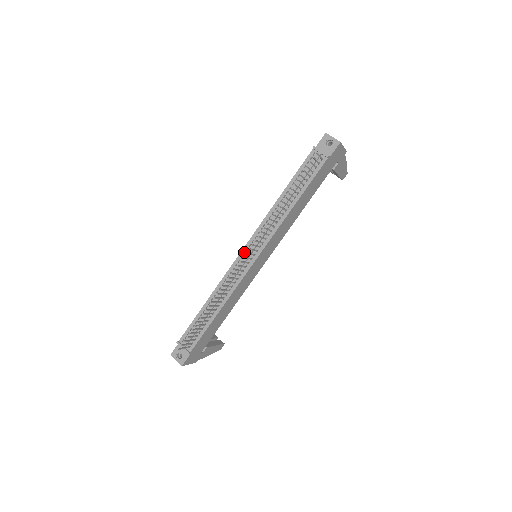
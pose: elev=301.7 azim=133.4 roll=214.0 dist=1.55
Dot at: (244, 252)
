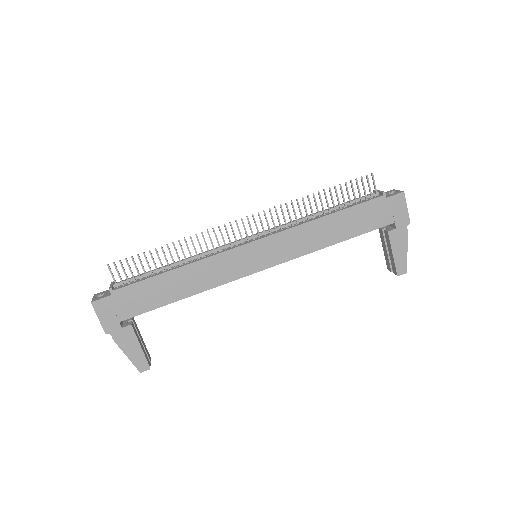
Dot at: occluded
